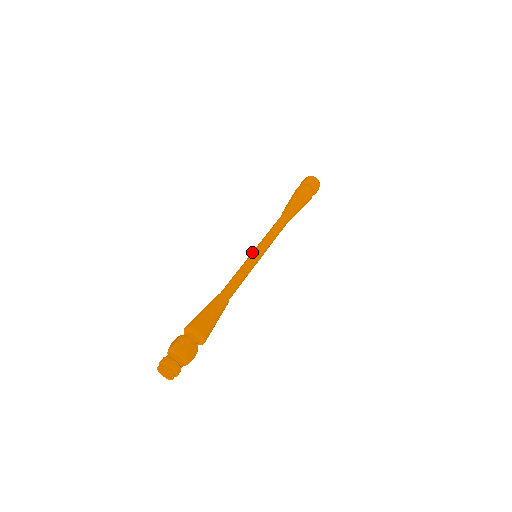
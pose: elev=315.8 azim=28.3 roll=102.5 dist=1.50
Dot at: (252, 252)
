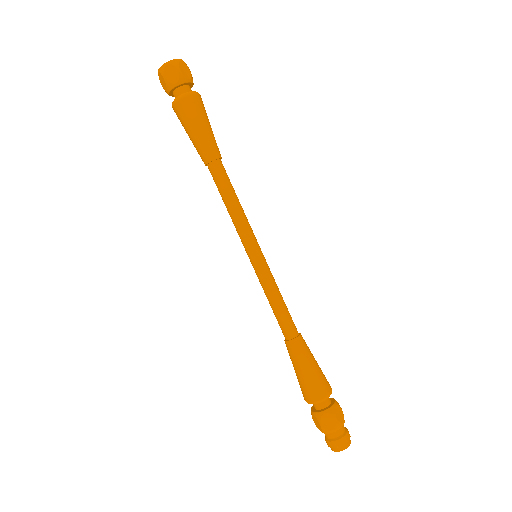
Dot at: occluded
